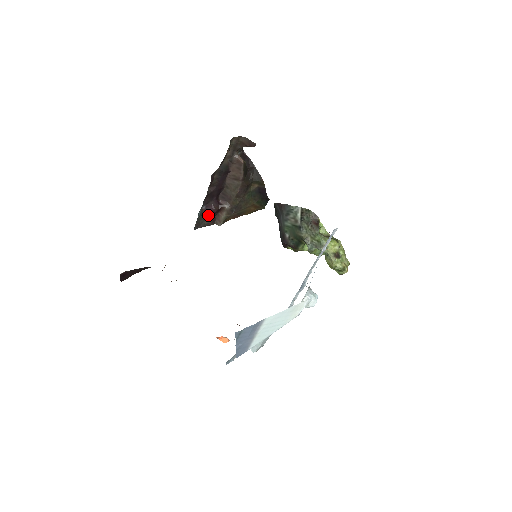
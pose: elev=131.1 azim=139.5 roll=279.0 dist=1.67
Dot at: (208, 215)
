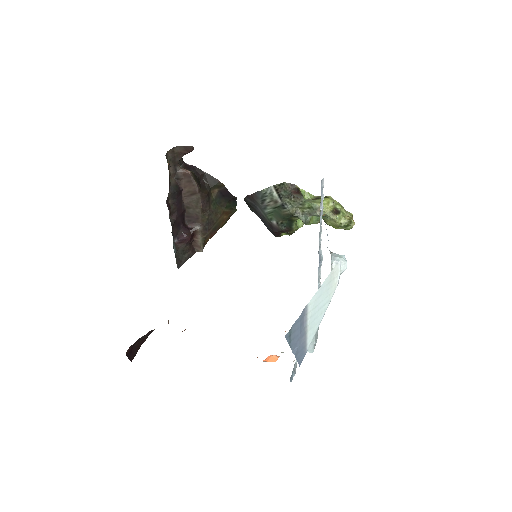
Dot at: (184, 246)
